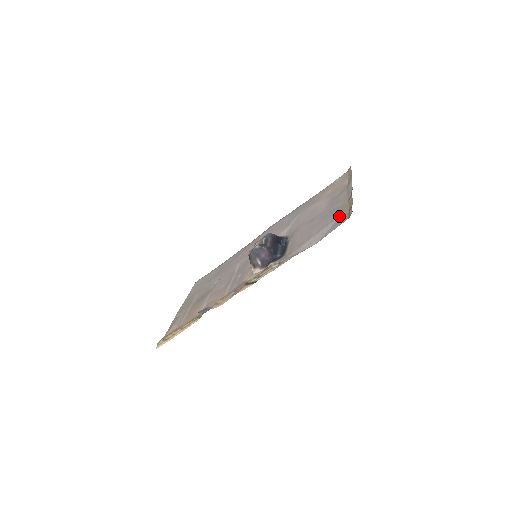
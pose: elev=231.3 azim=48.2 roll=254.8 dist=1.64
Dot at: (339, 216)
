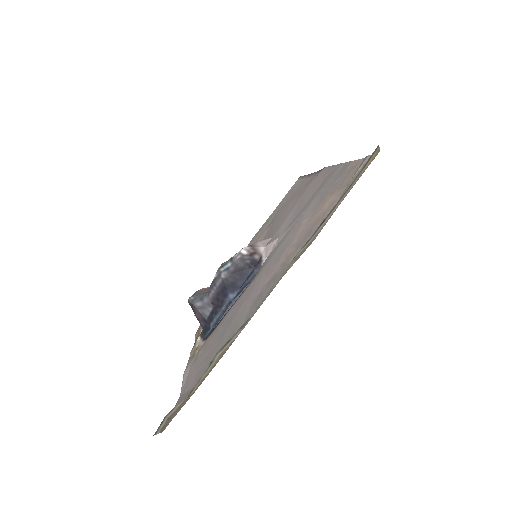
Dot at: (194, 384)
